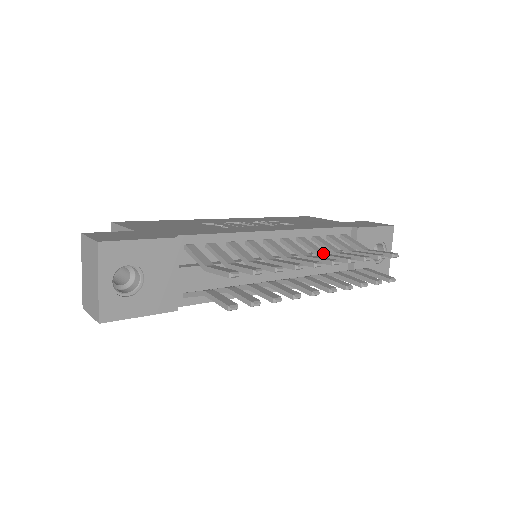
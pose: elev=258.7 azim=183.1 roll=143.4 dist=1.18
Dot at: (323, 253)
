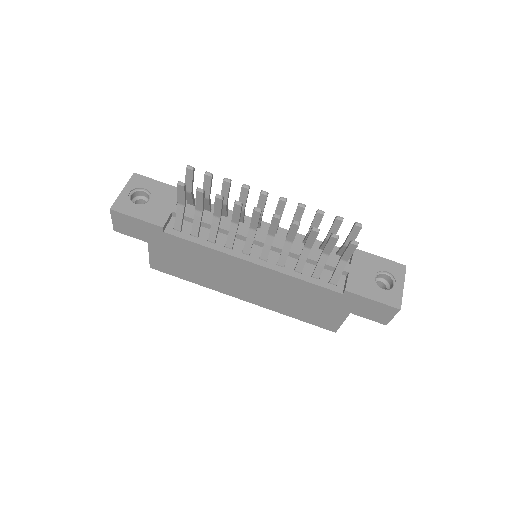
Dot at: occluded
